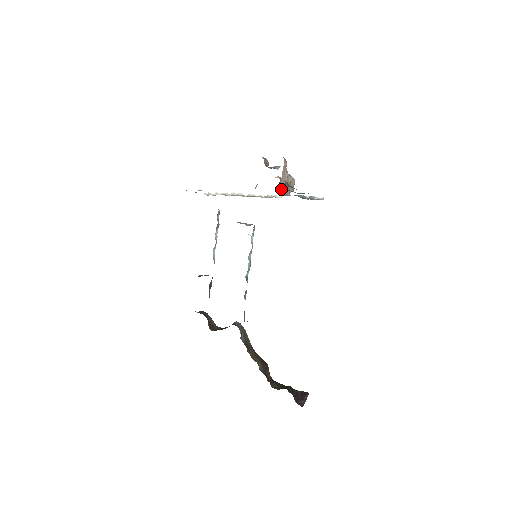
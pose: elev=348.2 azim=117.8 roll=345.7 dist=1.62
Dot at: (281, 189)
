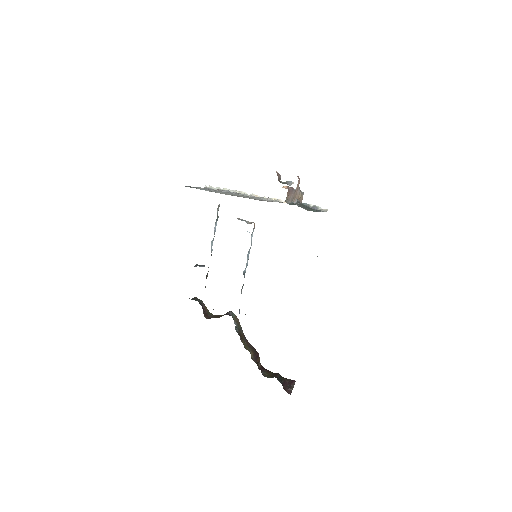
Dot at: (288, 198)
